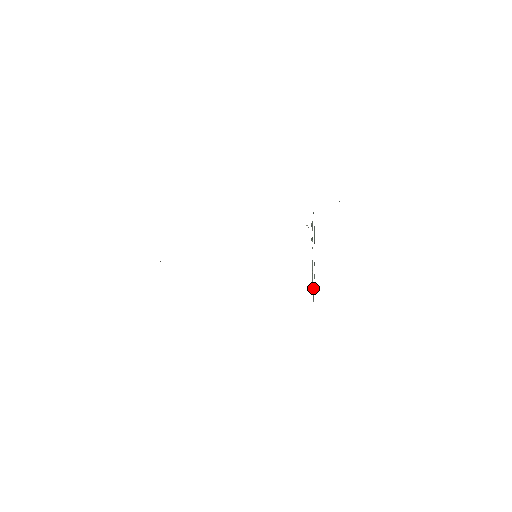
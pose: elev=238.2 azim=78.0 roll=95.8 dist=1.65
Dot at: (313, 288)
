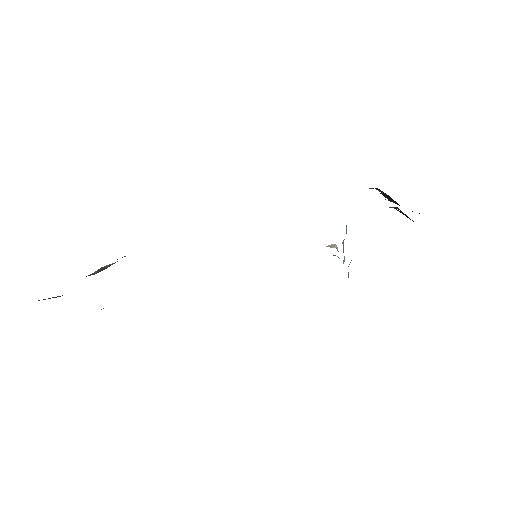
Dot at: occluded
